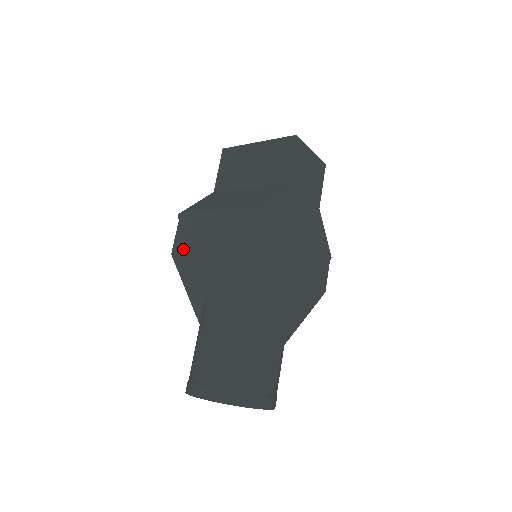
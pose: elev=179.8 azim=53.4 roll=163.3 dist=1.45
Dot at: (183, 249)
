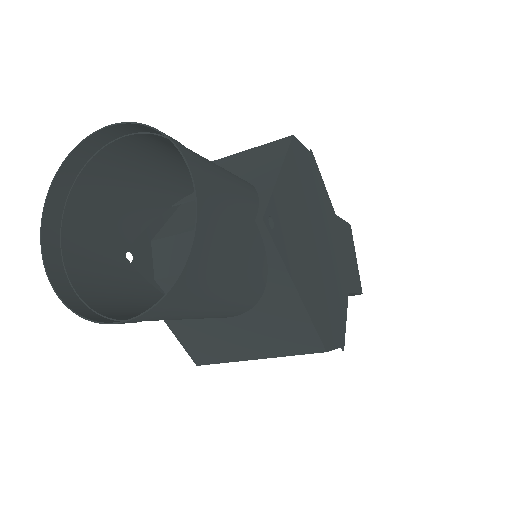
Dot at: occluded
